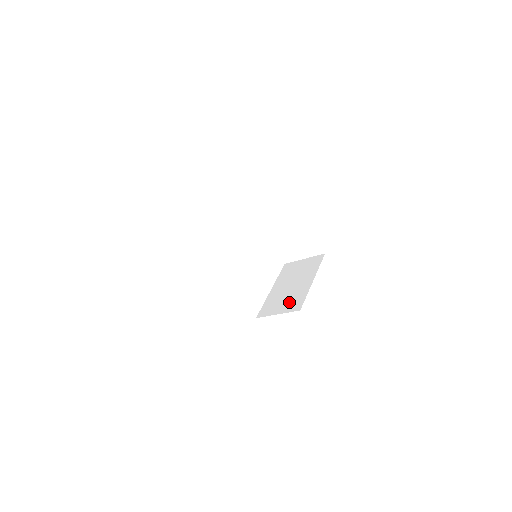
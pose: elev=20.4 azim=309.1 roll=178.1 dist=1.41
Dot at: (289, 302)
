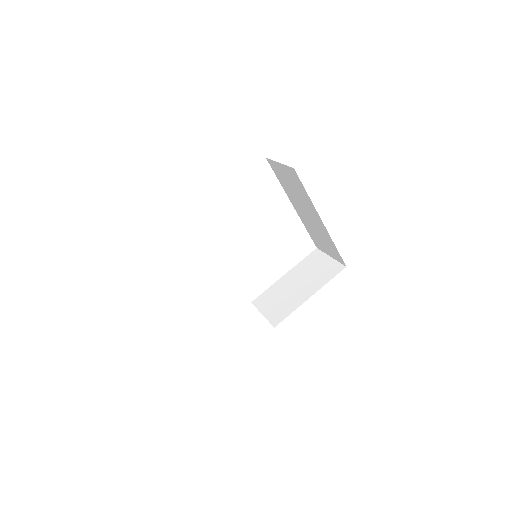
Dot at: (278, 308)
